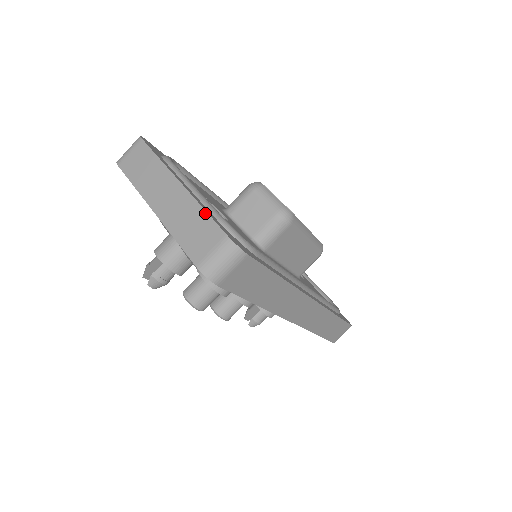
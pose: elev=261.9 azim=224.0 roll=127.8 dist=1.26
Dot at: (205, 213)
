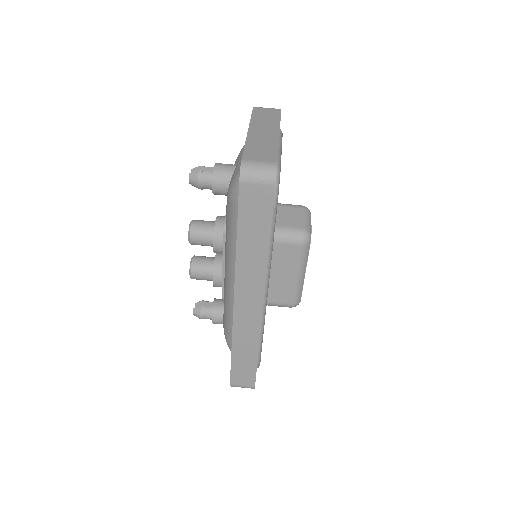
Dot at: (277, 149)
